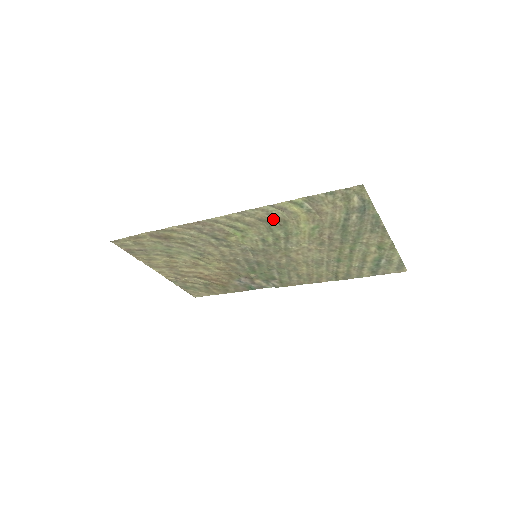
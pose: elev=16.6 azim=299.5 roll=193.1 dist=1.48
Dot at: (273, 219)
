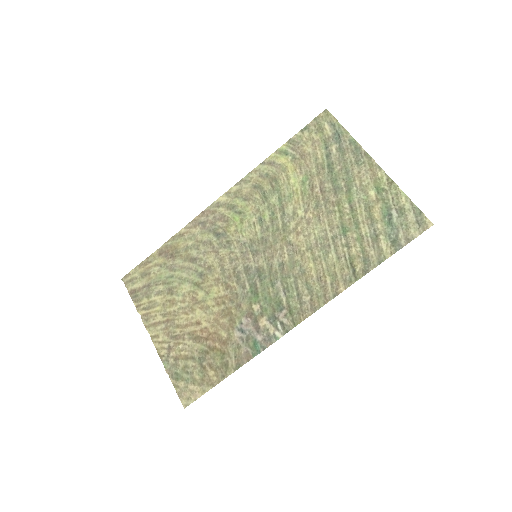
Dot at: (266, 182)
